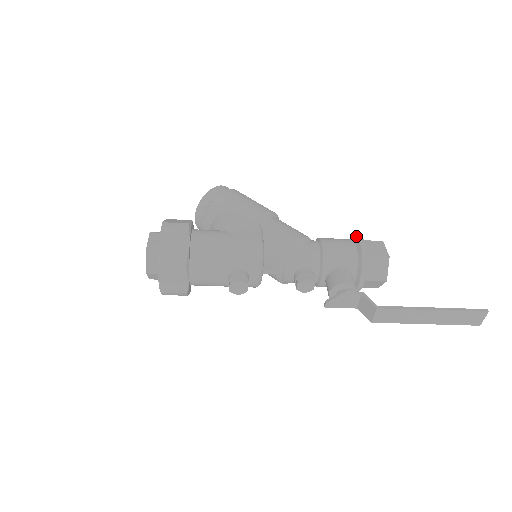
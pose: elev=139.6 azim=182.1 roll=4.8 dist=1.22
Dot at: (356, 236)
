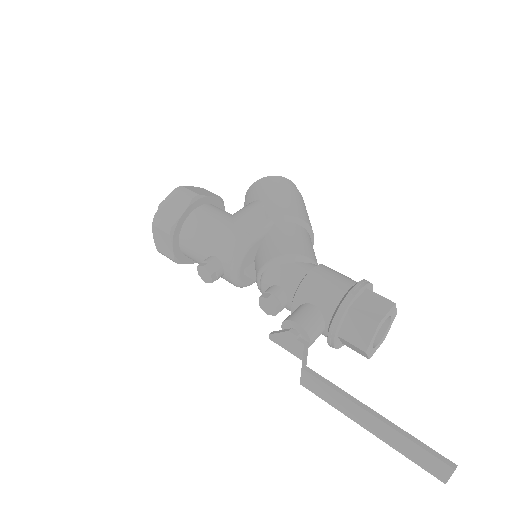
Dot at: occluded
